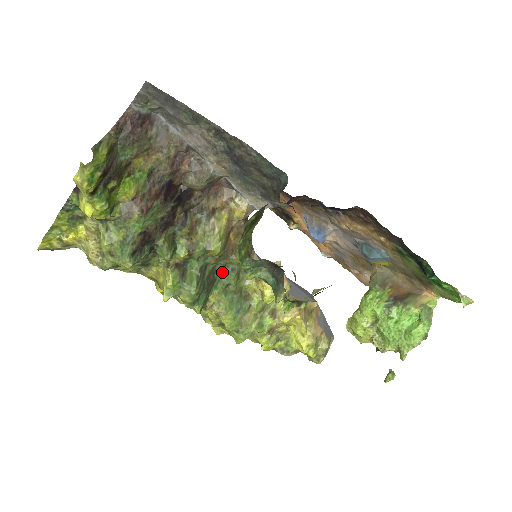
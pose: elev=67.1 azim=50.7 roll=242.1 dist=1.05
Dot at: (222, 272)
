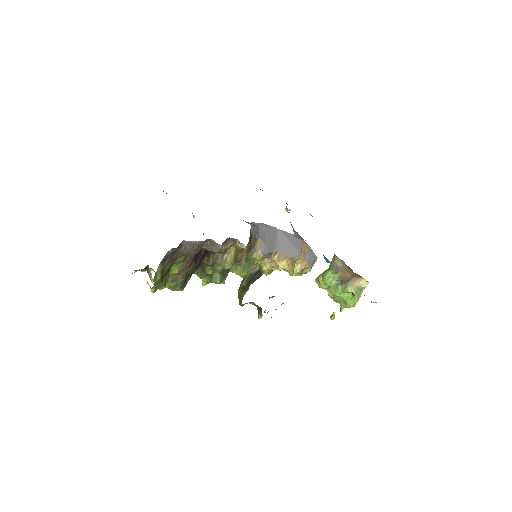
Dot at: occluded
